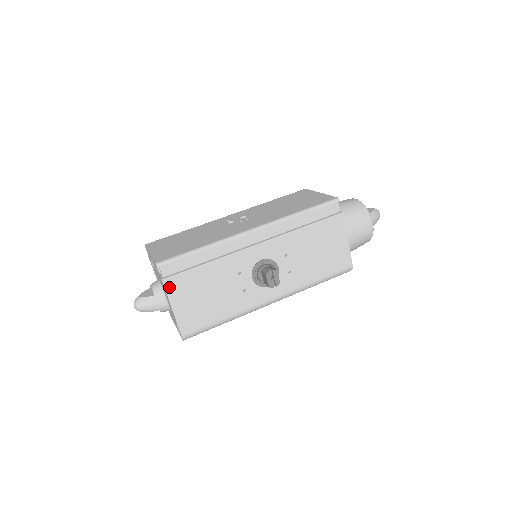
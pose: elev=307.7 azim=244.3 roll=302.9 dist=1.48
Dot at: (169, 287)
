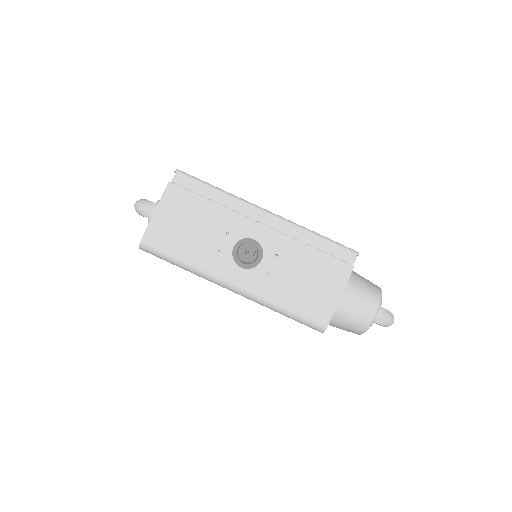
Dot at: (169, 191)
